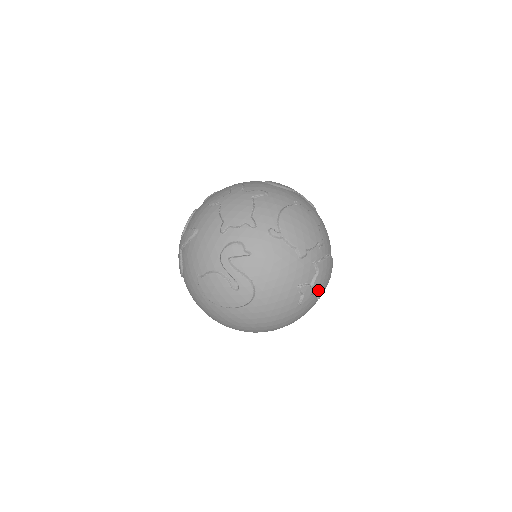
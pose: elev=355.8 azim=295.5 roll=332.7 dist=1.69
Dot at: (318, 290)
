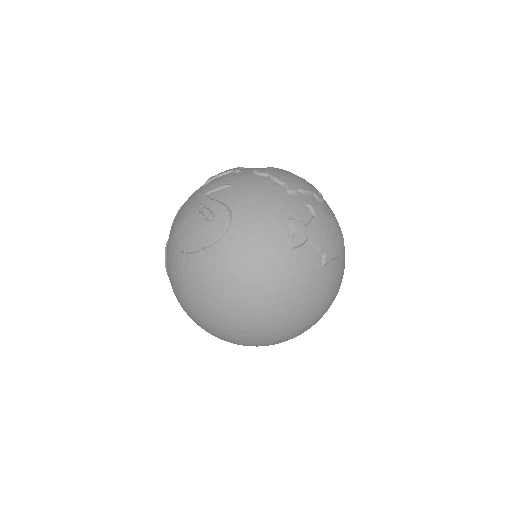
Dot at: (318, 241)
